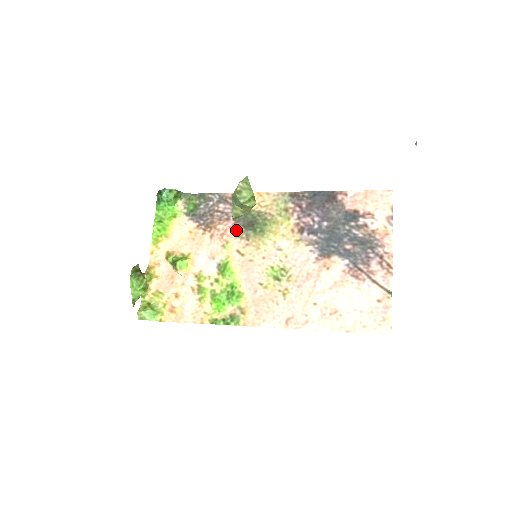
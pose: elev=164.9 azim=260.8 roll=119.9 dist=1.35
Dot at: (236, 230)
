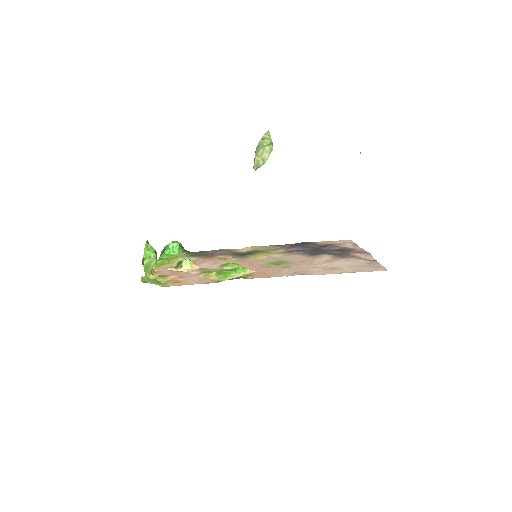
Dot at: (234, 257)
